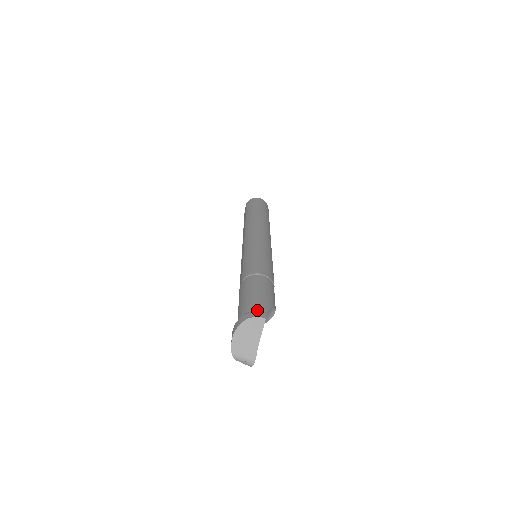
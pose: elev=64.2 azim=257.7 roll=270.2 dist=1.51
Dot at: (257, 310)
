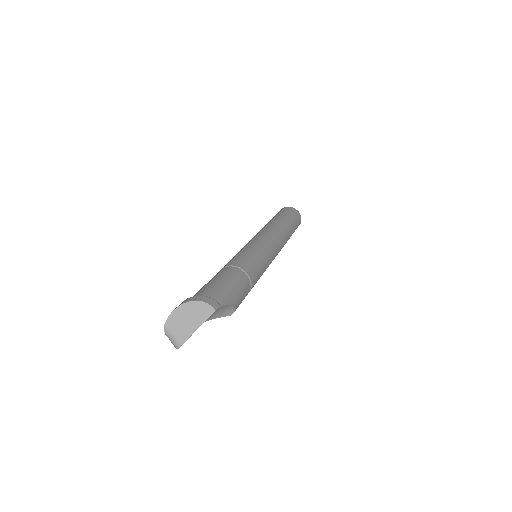
Dot at: (213, 298)
